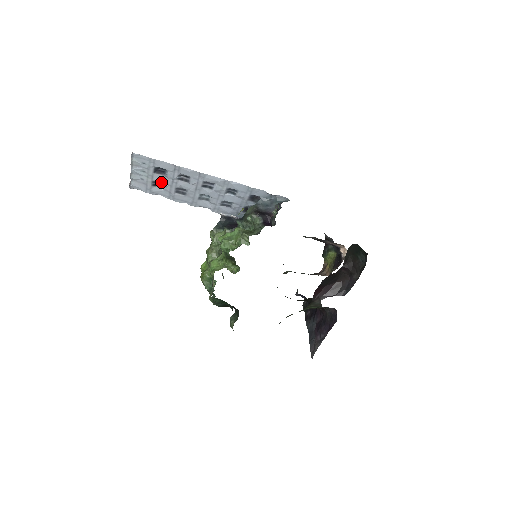
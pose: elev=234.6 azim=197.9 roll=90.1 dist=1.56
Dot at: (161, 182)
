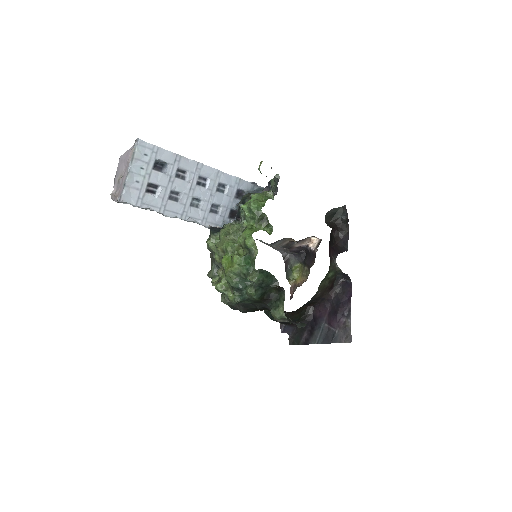
Dot at: (155, 186)
